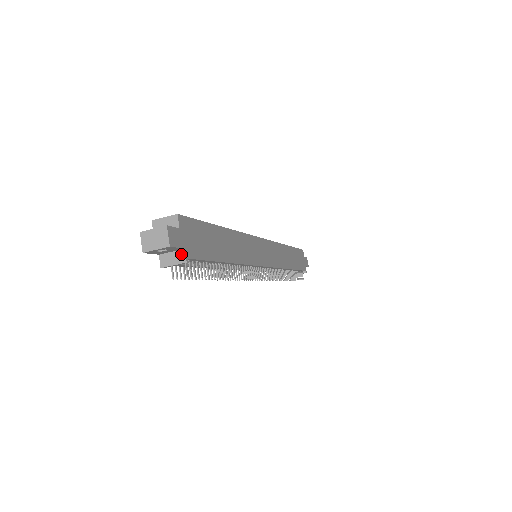
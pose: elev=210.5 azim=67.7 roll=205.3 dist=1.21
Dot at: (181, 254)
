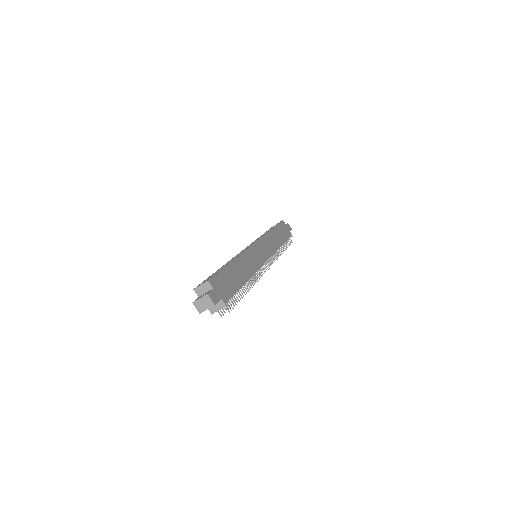
Dot at: (221, 302)
